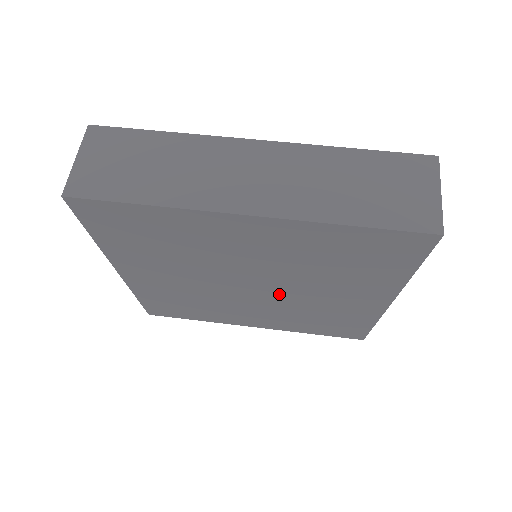
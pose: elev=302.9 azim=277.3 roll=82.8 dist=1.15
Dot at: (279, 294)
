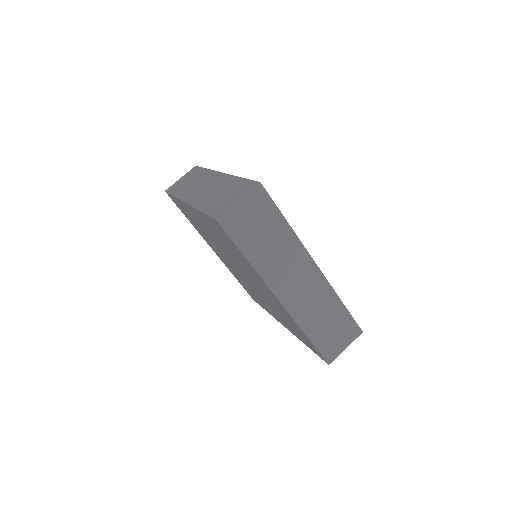
Dot at: (251, 281)
